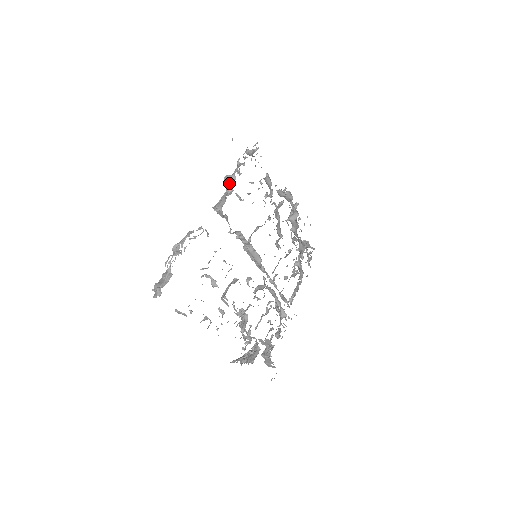
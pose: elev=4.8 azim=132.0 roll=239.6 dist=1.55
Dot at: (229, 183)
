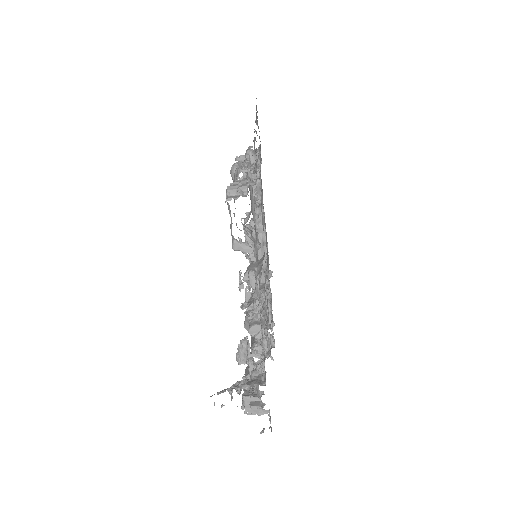
Dot at: (255, 155)
